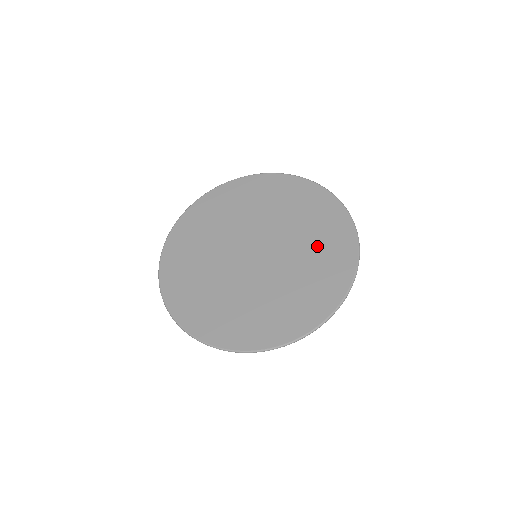
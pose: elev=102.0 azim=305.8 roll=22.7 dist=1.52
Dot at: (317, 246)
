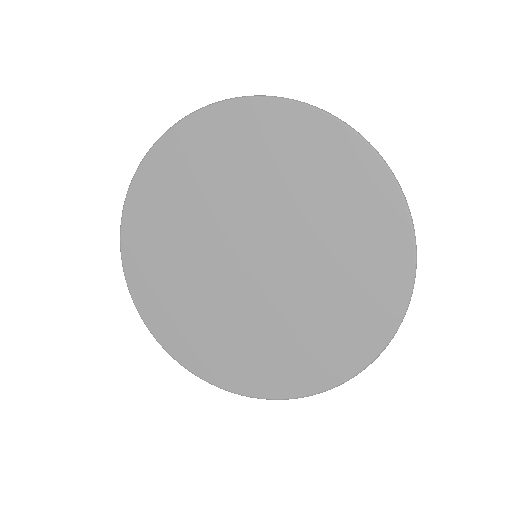
Dot at: (309, 182)
